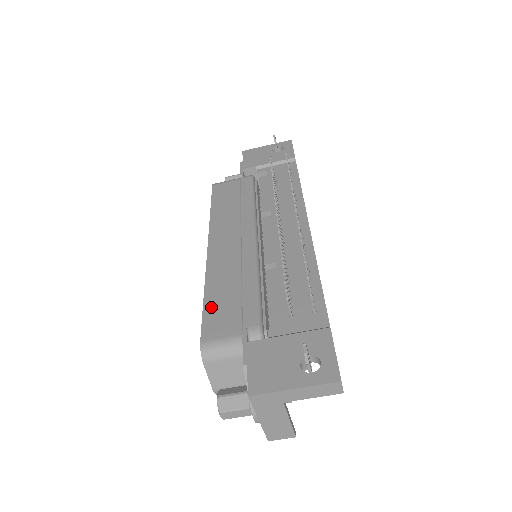
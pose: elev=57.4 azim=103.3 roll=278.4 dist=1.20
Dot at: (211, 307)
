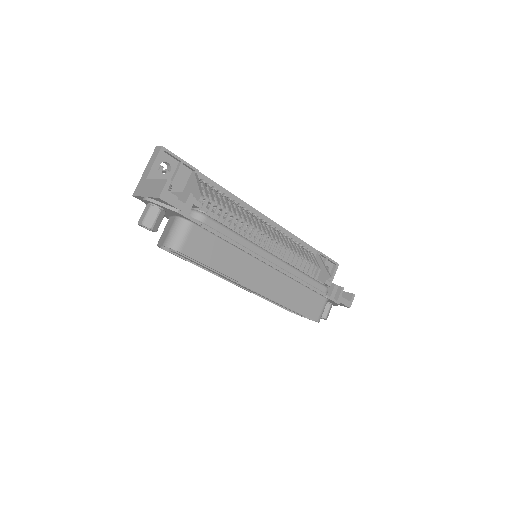
Dot at: occluded
